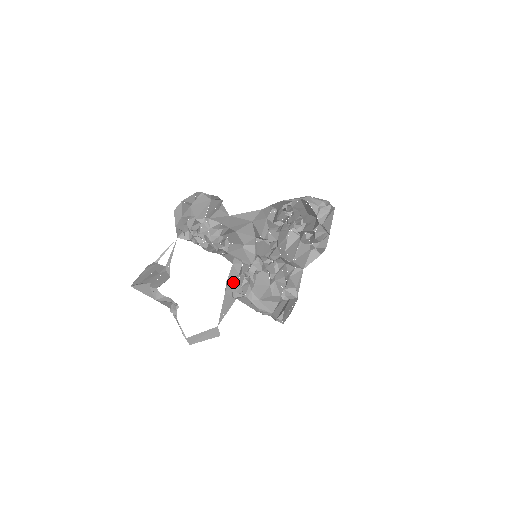
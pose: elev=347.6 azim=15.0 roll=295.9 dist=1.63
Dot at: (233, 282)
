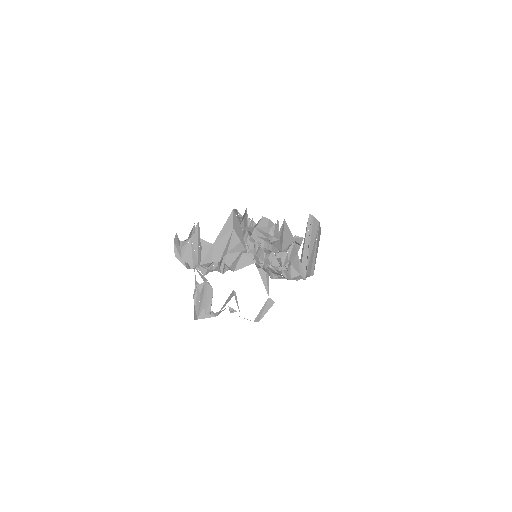
Dot at: occluded
